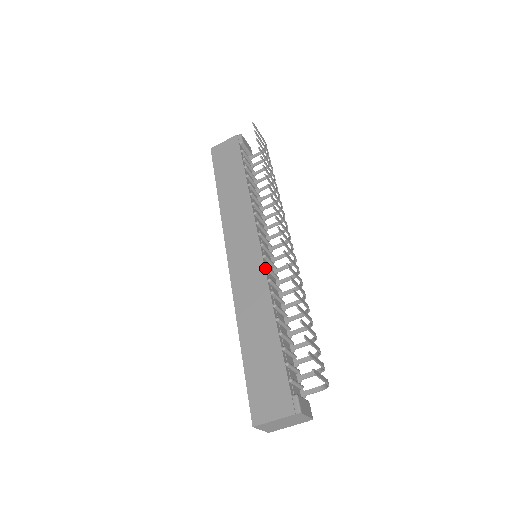
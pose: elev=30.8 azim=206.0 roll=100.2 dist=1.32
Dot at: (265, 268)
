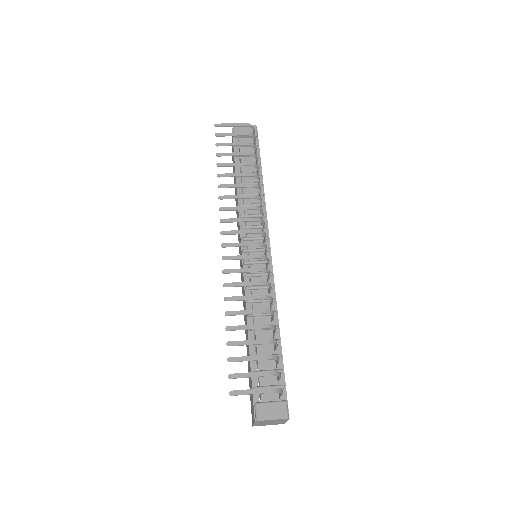
Dot at: (244, 276)
